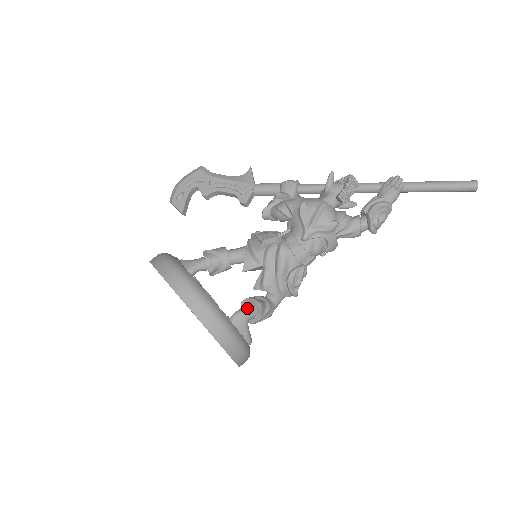
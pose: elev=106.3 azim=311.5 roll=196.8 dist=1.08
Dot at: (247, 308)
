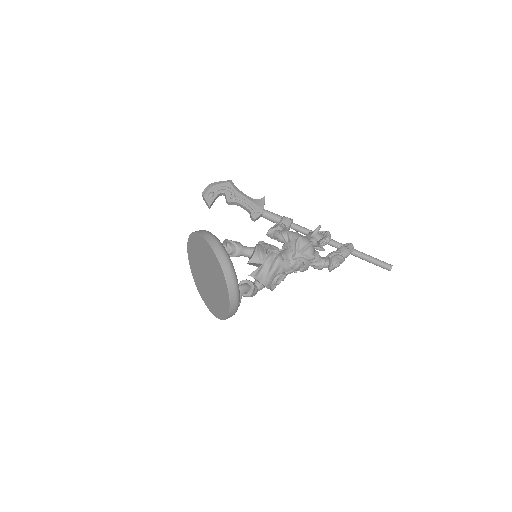
Dot at: (246, 286)
